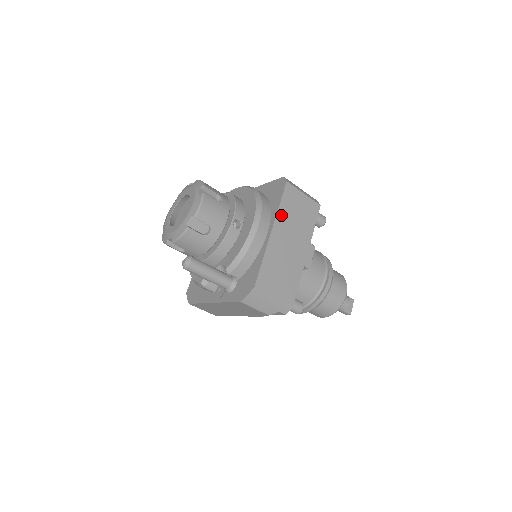
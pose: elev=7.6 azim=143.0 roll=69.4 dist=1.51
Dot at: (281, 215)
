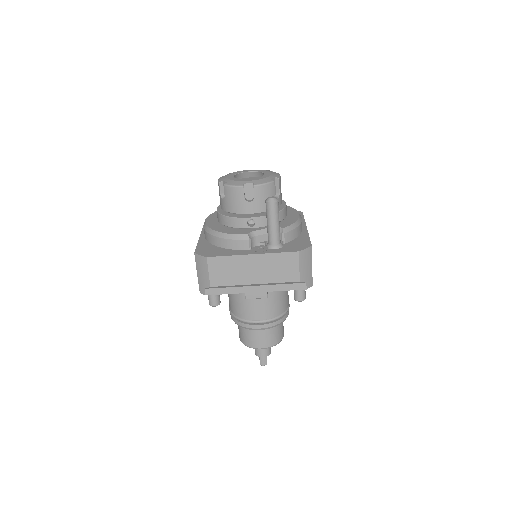
Dot at: occluded
